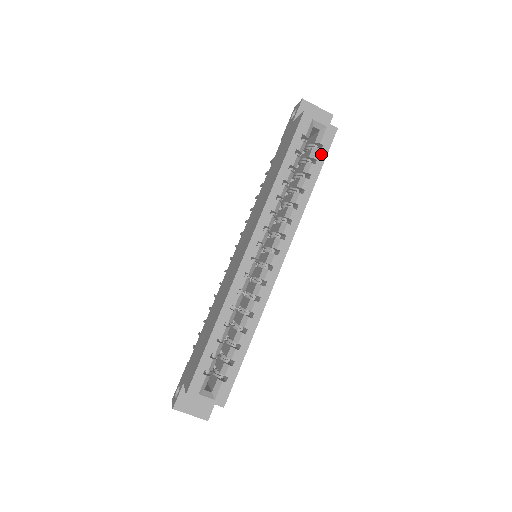
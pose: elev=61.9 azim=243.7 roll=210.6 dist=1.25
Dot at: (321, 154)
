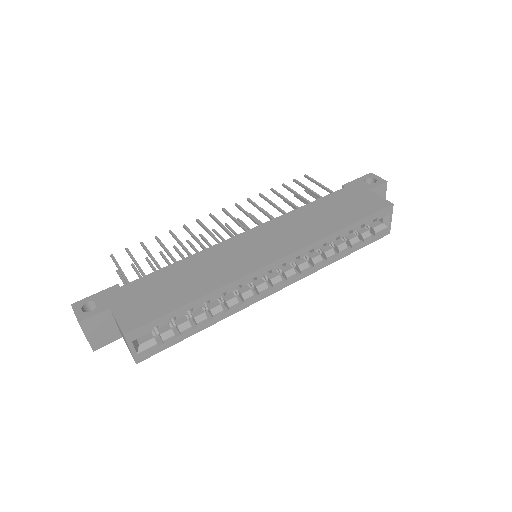
Dot at: (369, 240)
